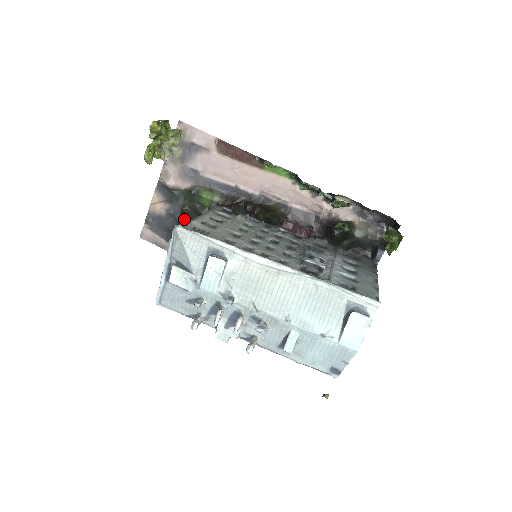
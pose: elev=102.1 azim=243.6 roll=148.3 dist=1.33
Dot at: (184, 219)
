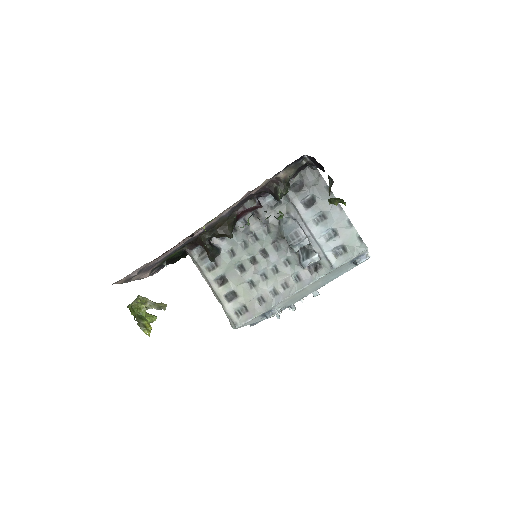
Dot at: (171, 261)
